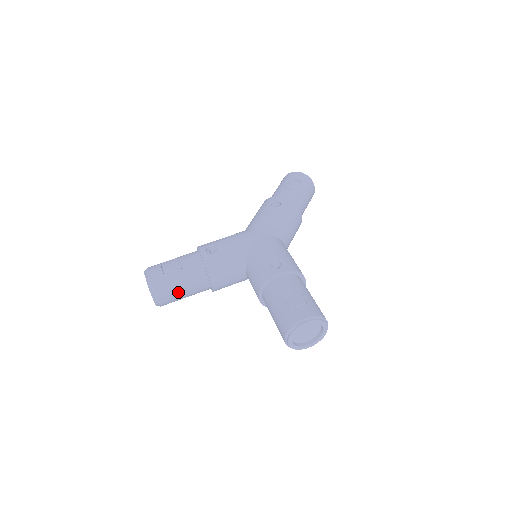
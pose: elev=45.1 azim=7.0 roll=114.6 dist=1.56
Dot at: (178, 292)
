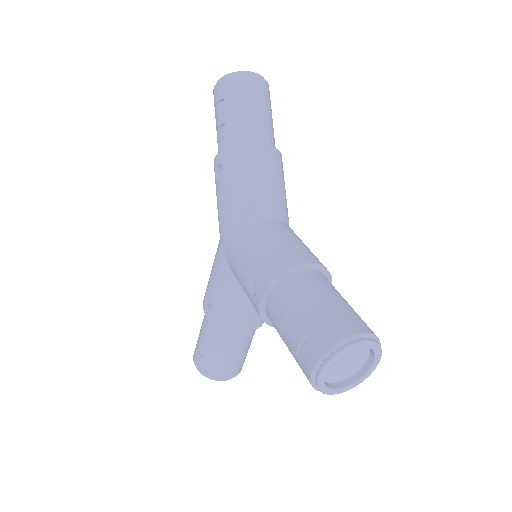
Dot at: (230, 360)
